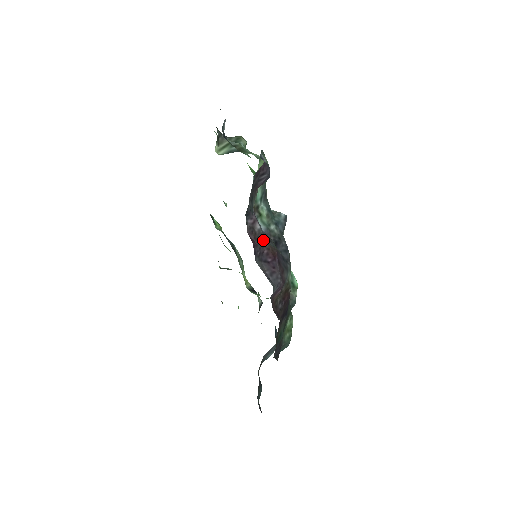
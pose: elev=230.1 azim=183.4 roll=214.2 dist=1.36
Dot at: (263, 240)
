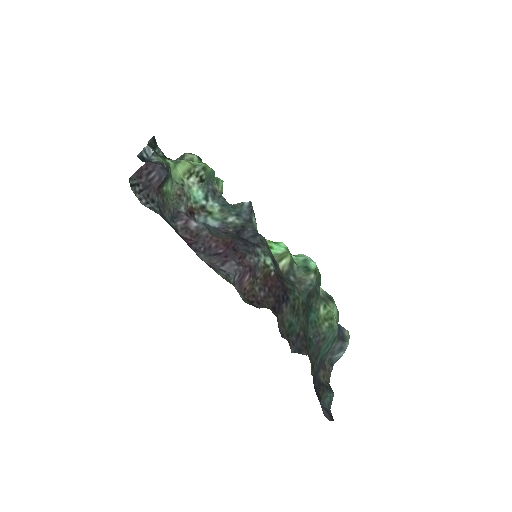
Dot at: (206, 235)
